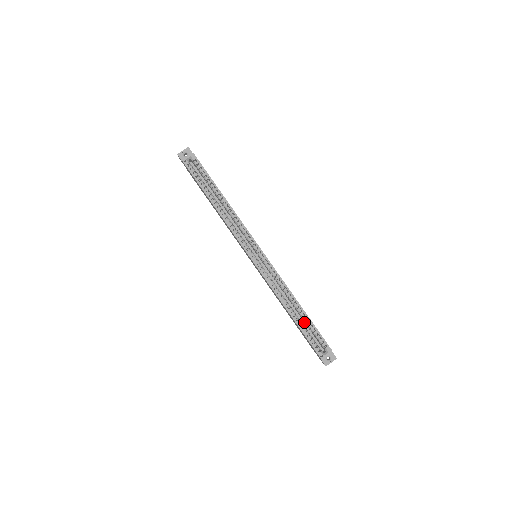
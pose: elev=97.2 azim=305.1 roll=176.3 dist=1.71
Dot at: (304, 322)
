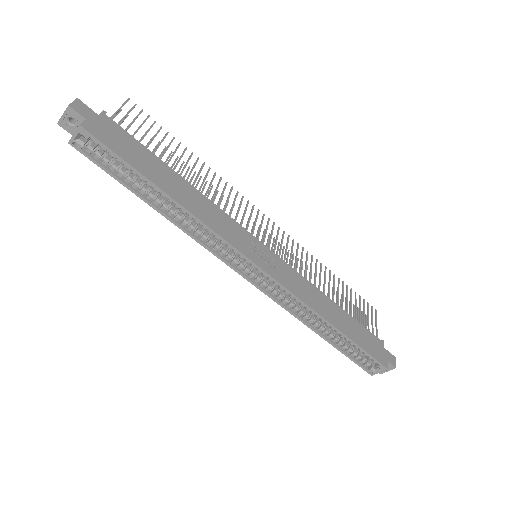
Dot at: occluded
